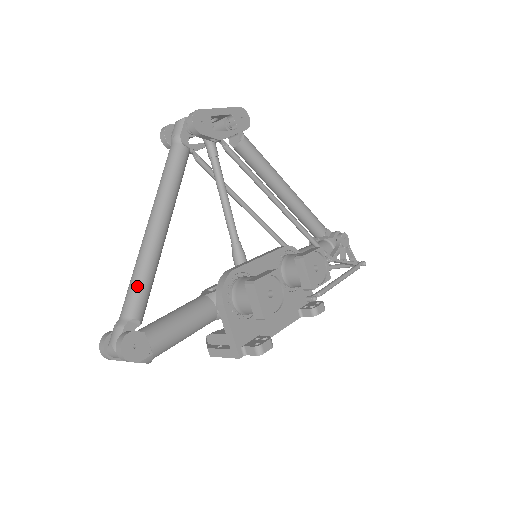
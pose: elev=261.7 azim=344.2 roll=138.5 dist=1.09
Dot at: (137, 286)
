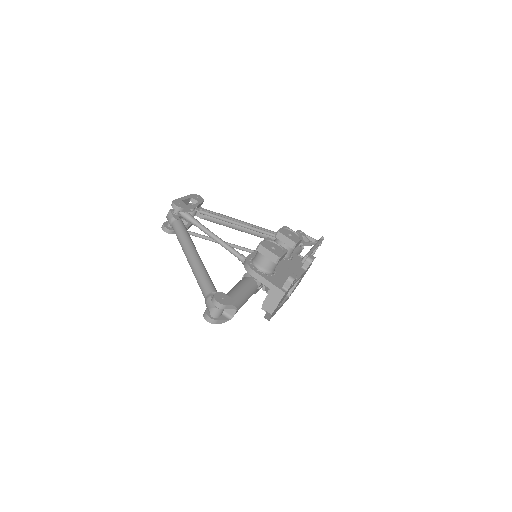
Dot at: (203, 279)
